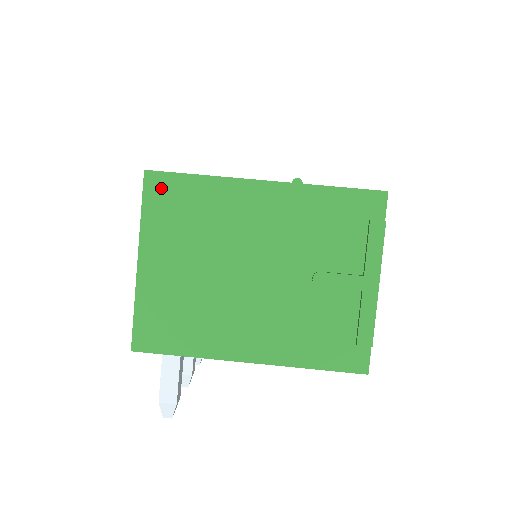
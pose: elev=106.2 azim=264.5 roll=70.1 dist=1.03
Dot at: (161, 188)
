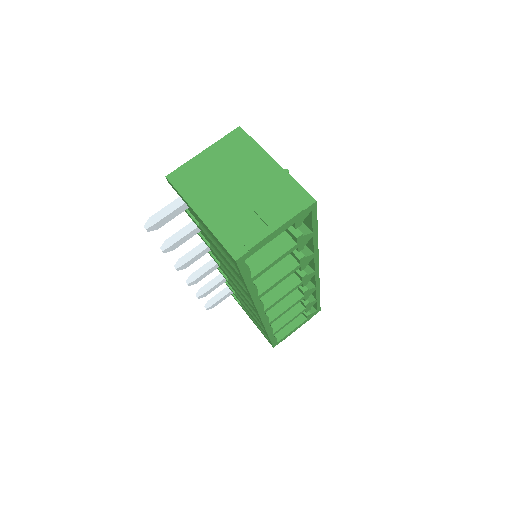
Dot at: (238, 135)
